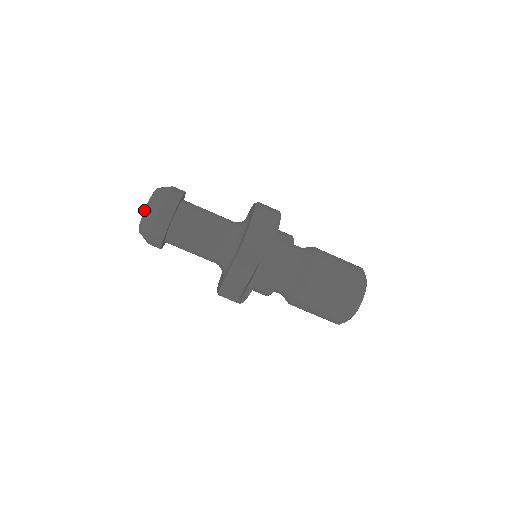
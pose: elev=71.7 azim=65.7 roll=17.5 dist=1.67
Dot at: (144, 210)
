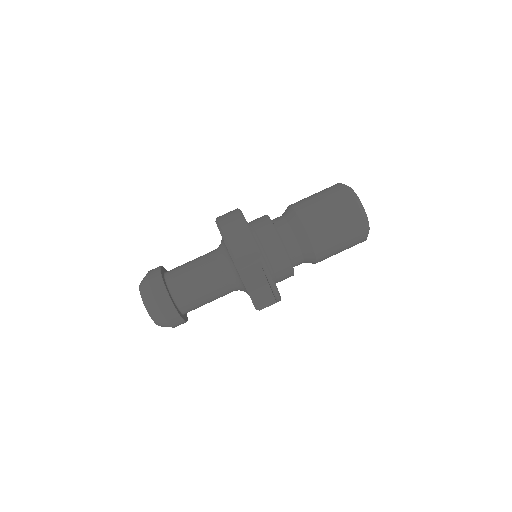
Dot at: occluded
